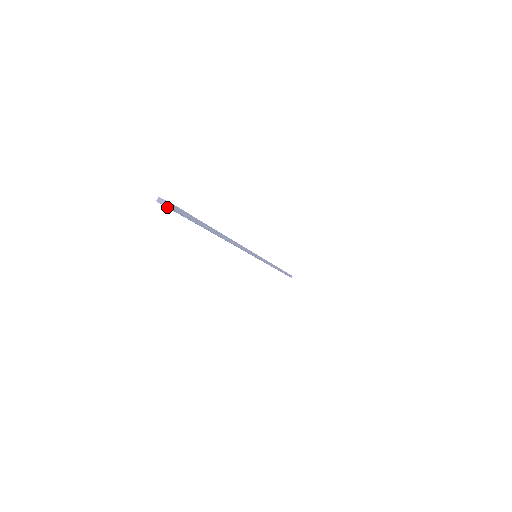
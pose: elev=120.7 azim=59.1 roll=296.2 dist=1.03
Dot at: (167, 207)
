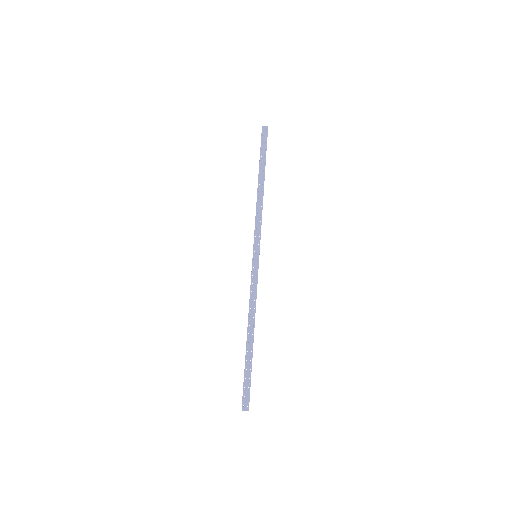
Dot at: (244, 402)
